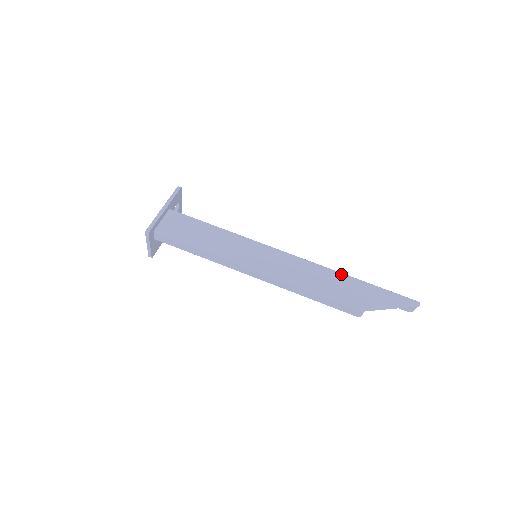
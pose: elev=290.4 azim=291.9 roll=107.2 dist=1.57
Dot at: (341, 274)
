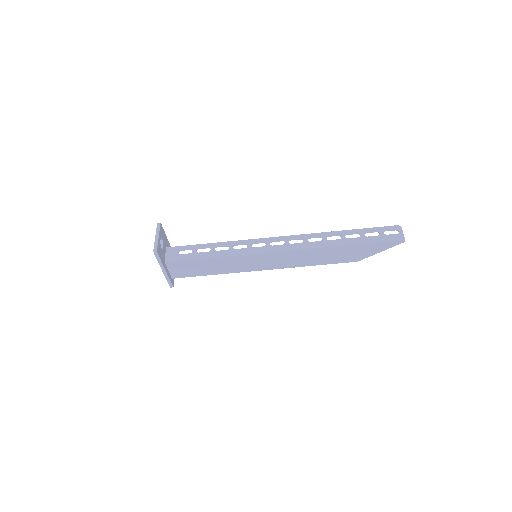
Dot at: (332, 248)
